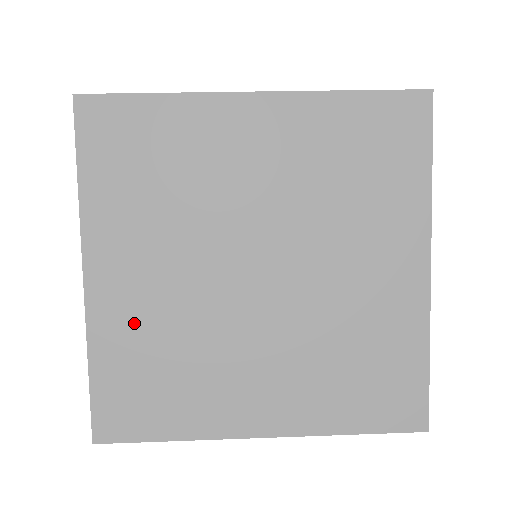
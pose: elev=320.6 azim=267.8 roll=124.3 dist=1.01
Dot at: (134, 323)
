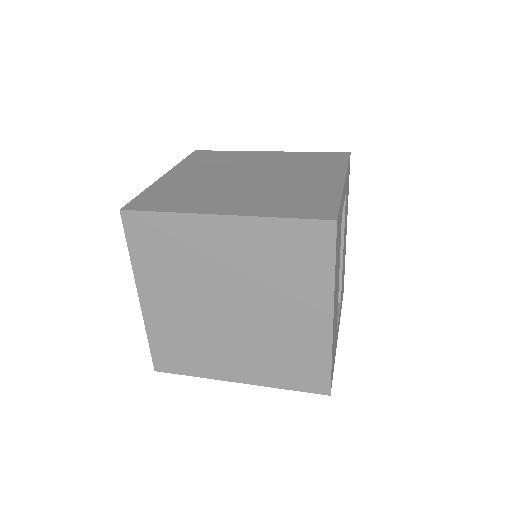
Dot at: (177, 184)
